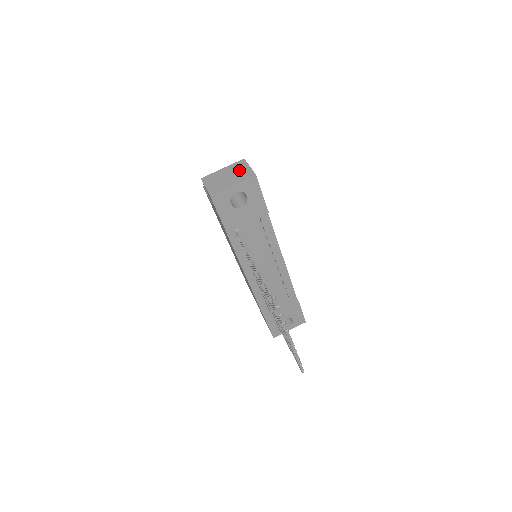
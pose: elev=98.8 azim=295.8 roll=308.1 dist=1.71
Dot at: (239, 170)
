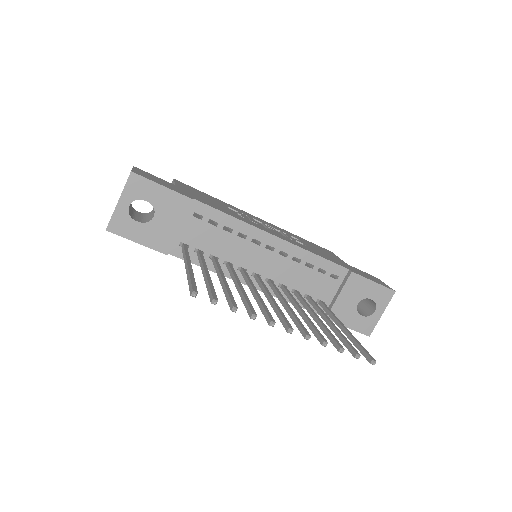
Dot at: occluded
